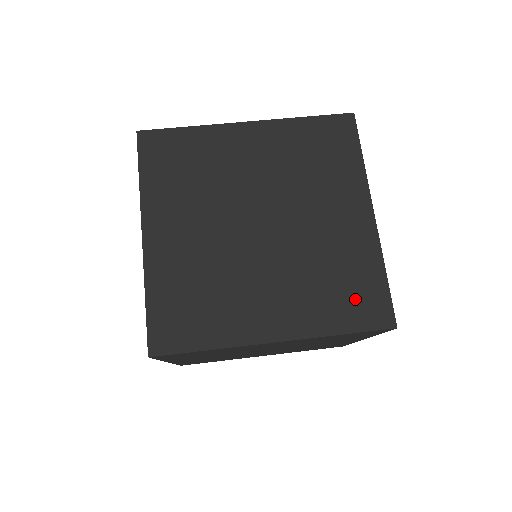
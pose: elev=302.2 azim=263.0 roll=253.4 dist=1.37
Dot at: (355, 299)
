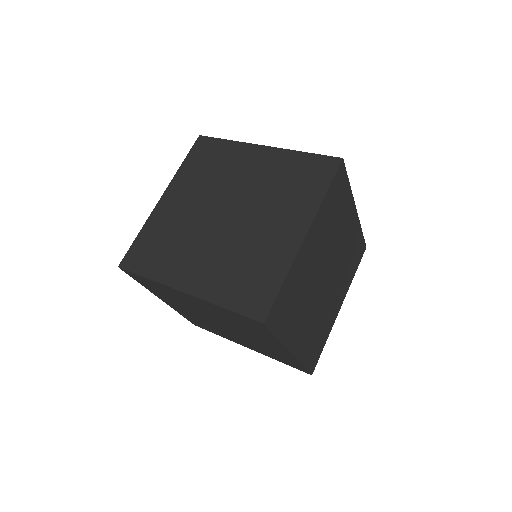
Dot at: (250, 289)
